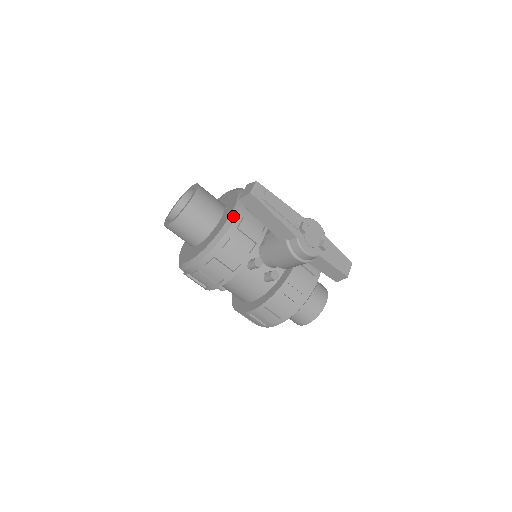
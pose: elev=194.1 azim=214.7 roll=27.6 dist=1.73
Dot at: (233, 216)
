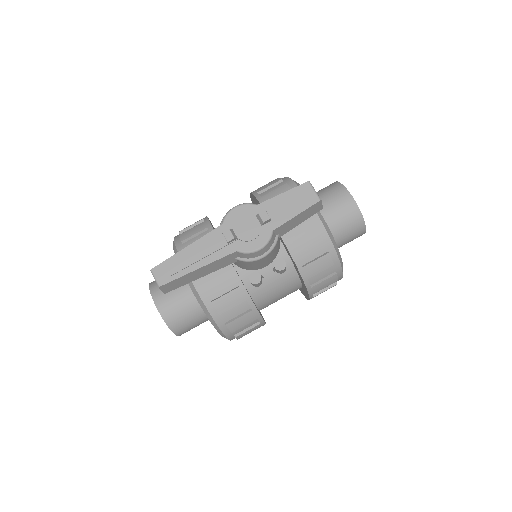
Dot at: (190, 285)
